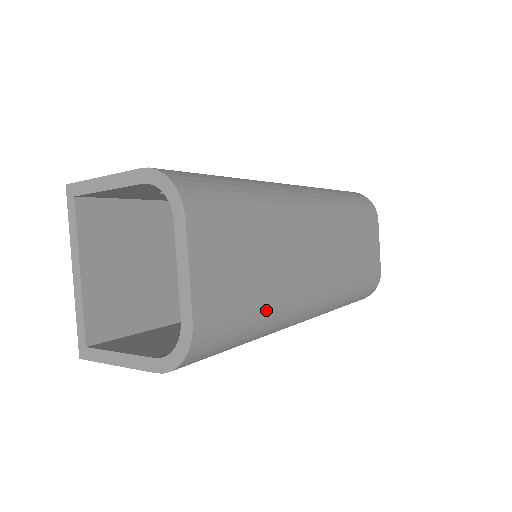
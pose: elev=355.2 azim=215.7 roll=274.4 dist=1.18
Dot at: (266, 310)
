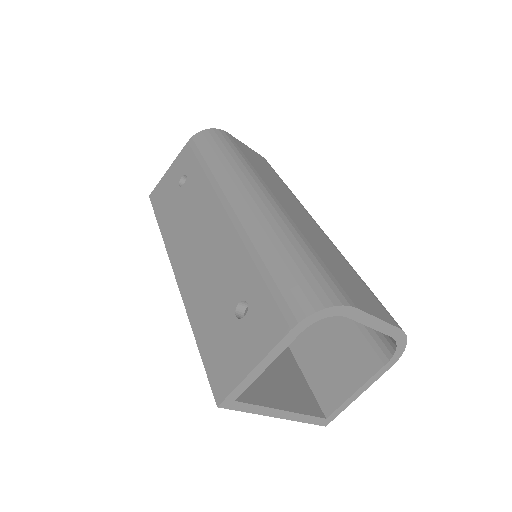
Dot at: (355, 271)
